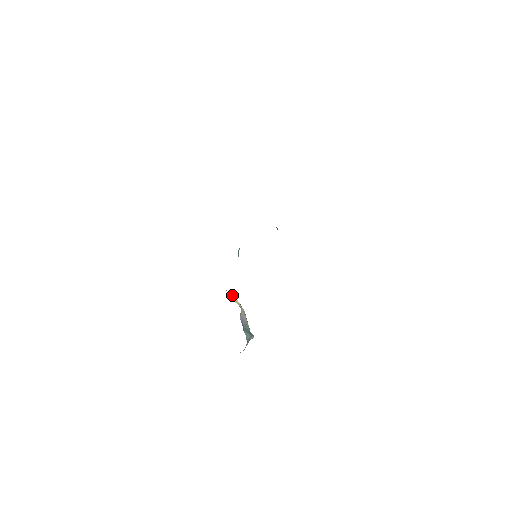
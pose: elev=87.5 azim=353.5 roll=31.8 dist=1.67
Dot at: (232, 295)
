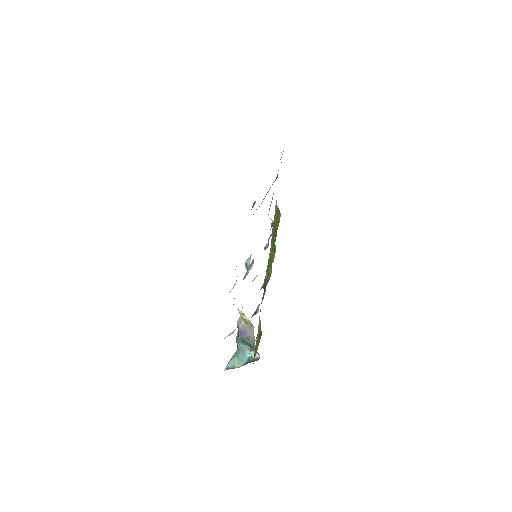
Dot at: (242, 313)
